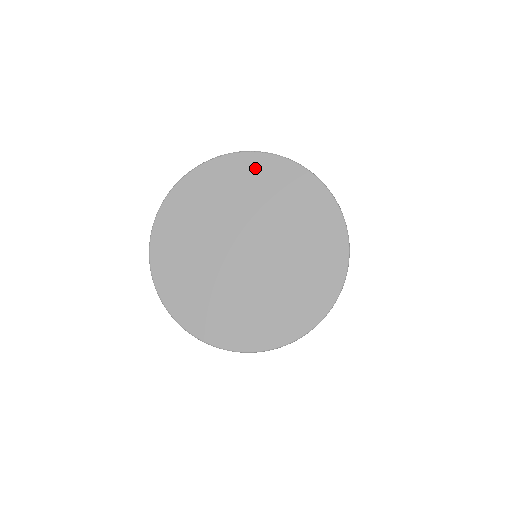
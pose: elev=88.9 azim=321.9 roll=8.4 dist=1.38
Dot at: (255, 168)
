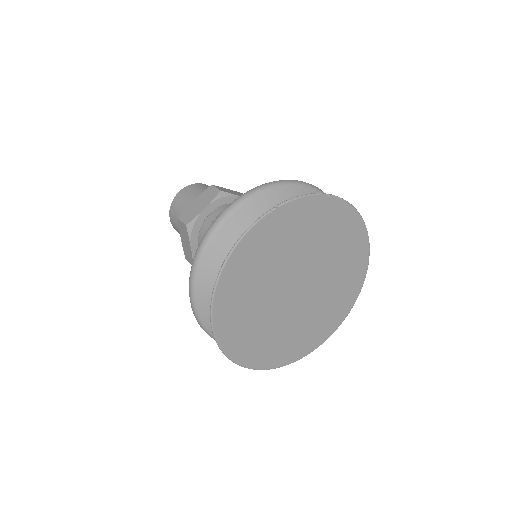
Dot at: (328, 213)
